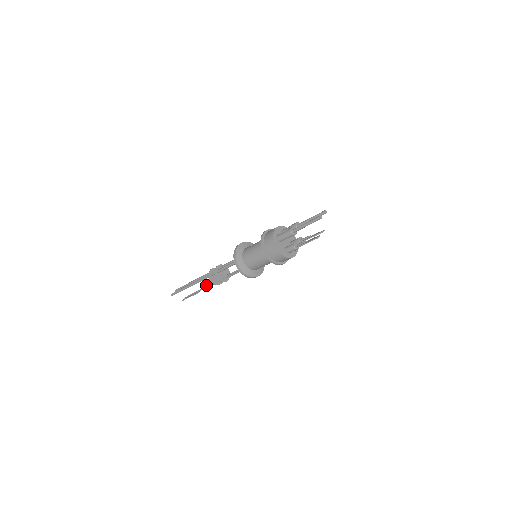
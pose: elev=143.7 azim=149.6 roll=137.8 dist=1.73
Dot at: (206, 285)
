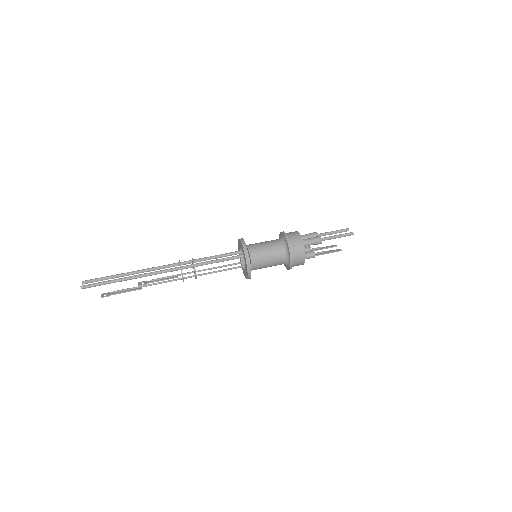
Dot at: (151, 280)
